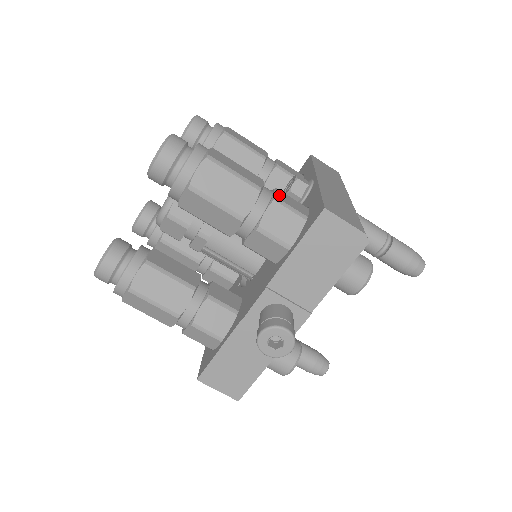
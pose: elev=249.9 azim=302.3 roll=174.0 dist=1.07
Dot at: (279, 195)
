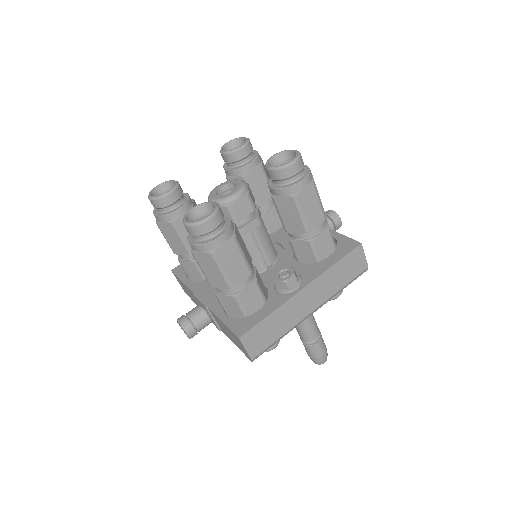
Dot at: (246, 293)
